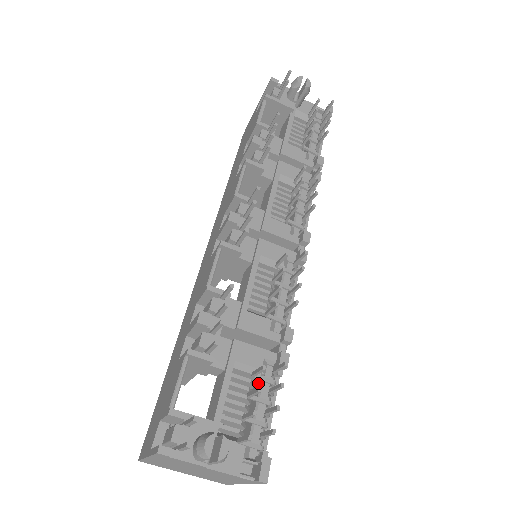
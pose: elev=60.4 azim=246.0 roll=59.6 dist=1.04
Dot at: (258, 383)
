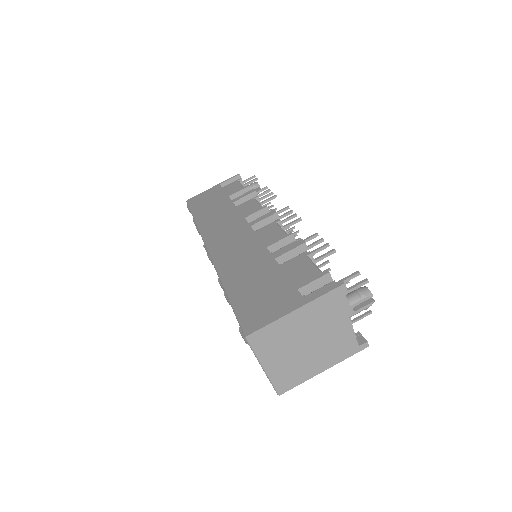
Dot at: occluded
